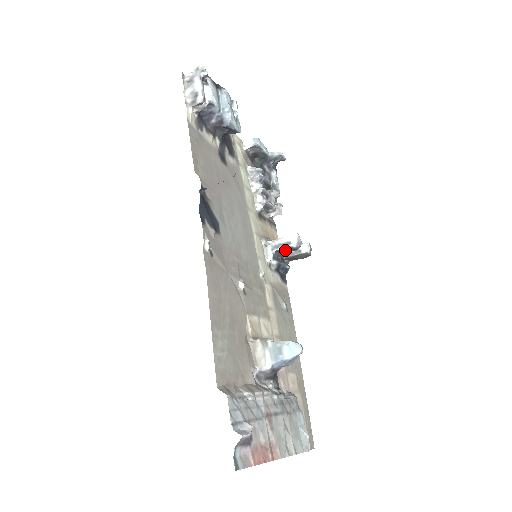
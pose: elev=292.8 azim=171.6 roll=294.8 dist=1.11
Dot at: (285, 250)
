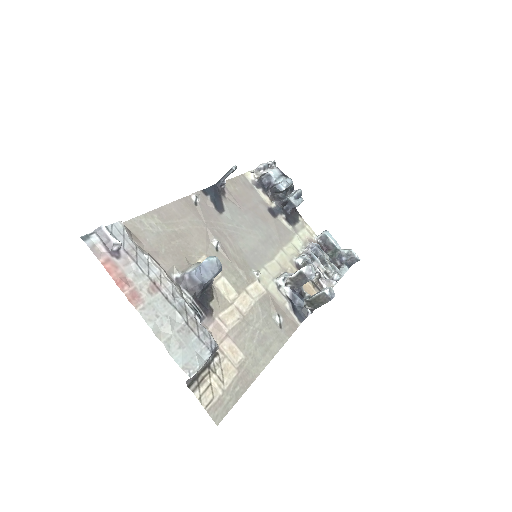
Dot at: (298, 278)
